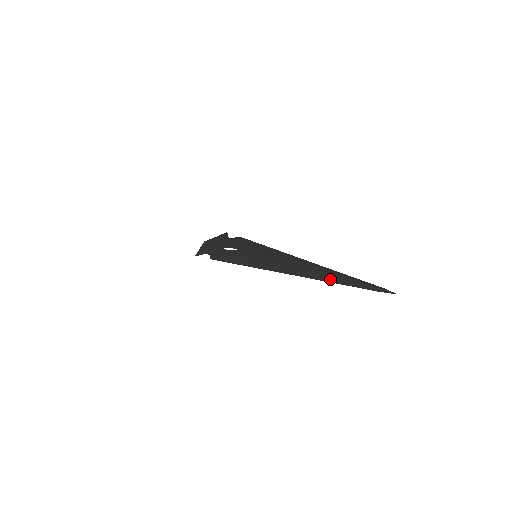
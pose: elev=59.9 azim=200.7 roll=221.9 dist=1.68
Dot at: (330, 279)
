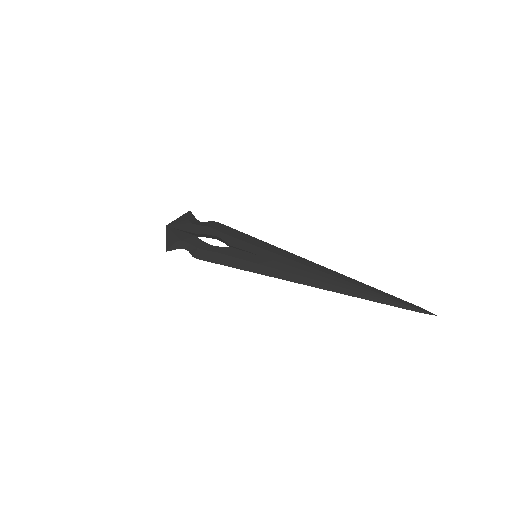
Dot at: (365, 296)
